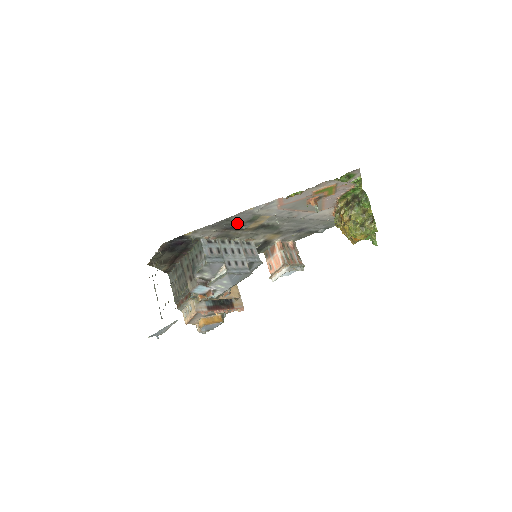
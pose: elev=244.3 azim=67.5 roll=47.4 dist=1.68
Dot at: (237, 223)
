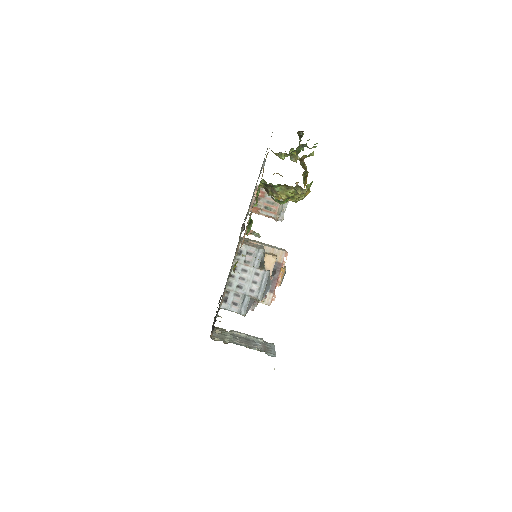
Dot at: (225, 287)
